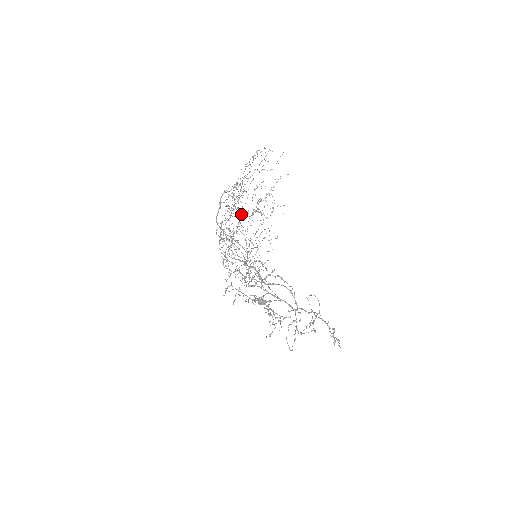
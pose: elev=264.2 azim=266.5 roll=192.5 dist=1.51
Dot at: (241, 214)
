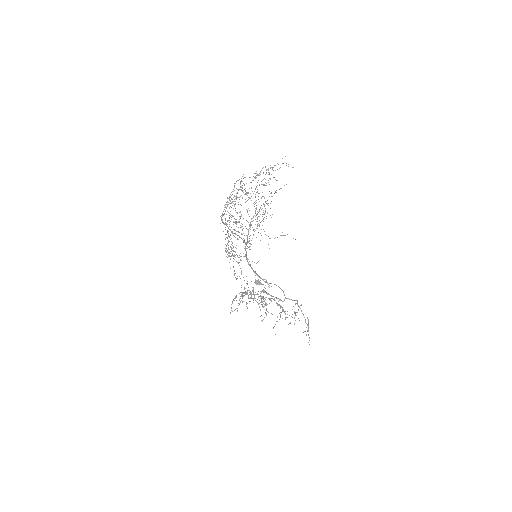
Dot at: (243, 178)
